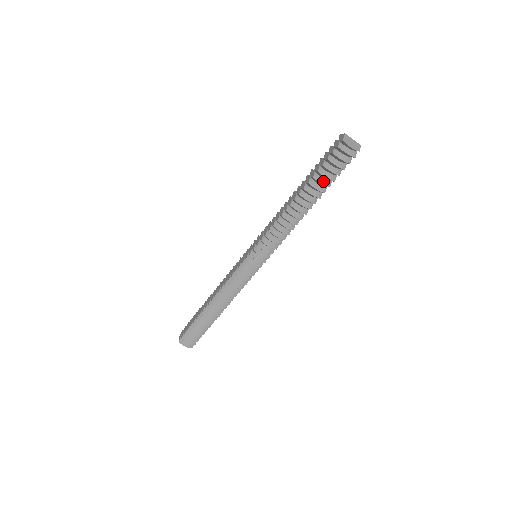
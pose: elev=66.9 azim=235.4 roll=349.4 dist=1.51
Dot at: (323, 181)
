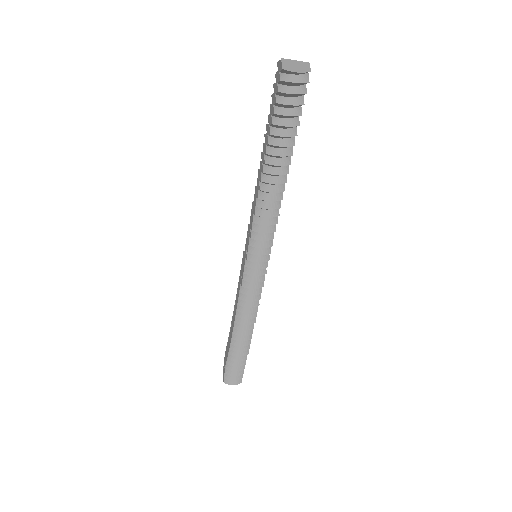
Dot at: (285, 132)
